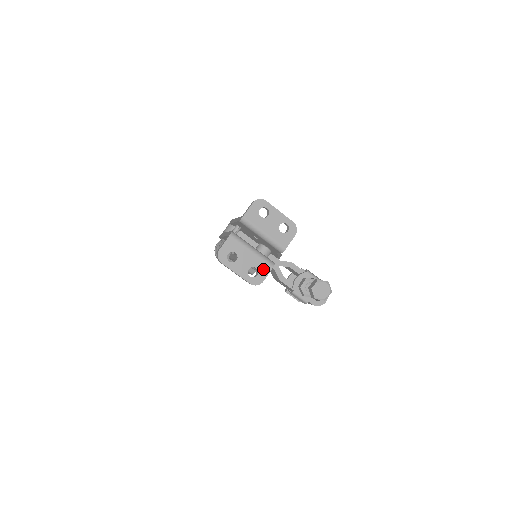
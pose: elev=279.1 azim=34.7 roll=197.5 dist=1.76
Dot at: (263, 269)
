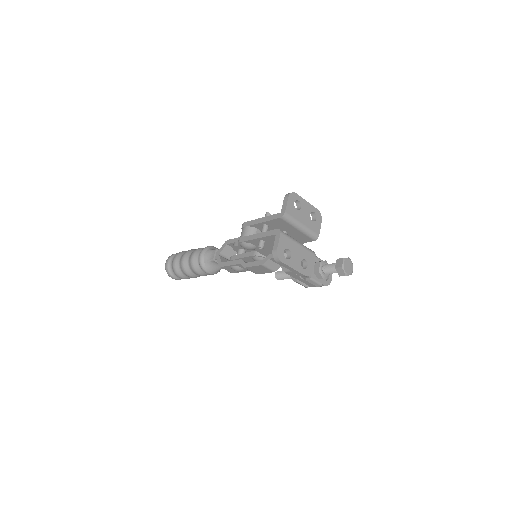
Dot at: (310, 259)
